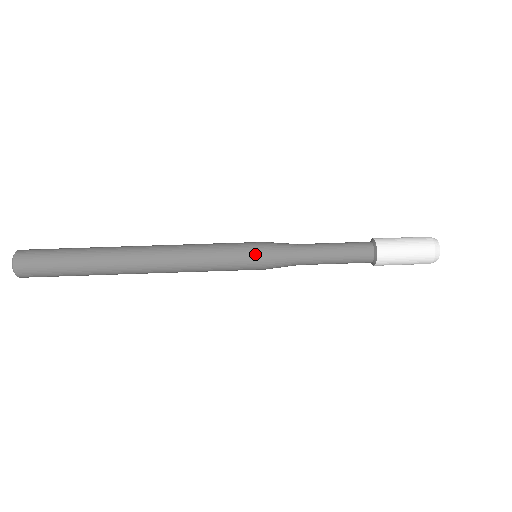
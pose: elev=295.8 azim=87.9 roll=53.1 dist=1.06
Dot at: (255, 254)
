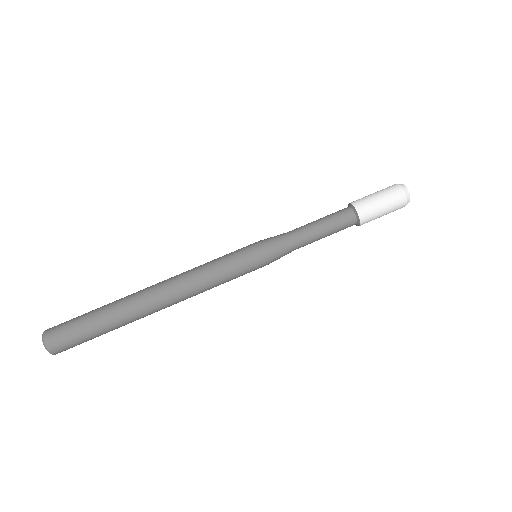
Dot at: (254, 252)
